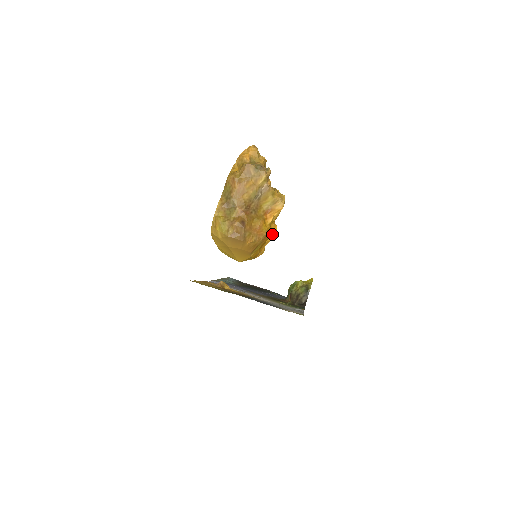
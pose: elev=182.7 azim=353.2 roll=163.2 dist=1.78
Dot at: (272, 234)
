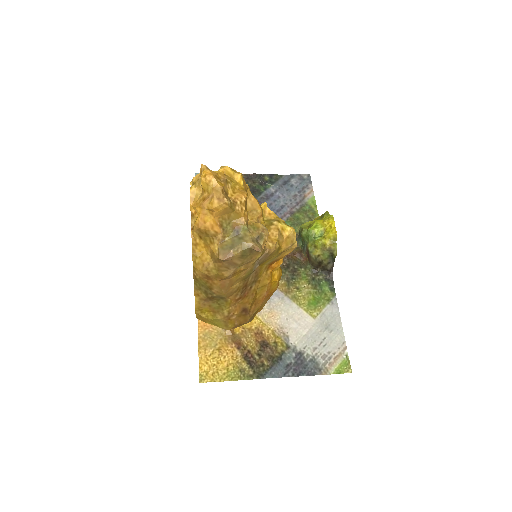
Dot at: occluded
